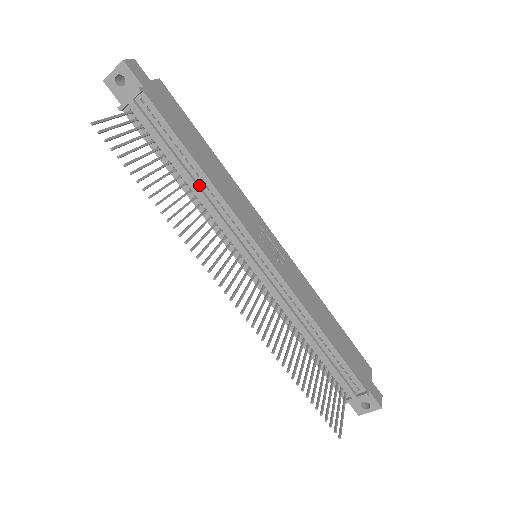
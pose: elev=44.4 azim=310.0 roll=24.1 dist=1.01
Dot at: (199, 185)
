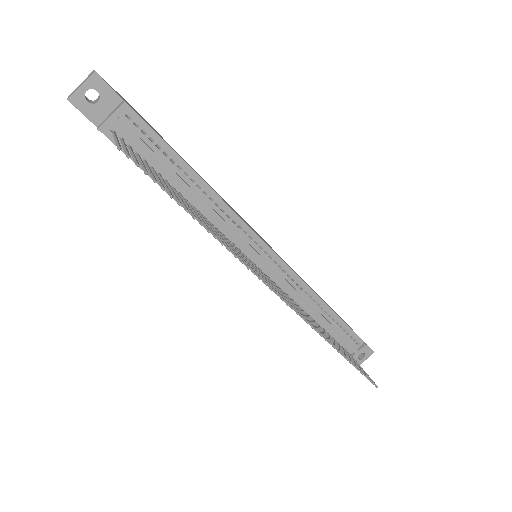
Dot at: (201, 198)
